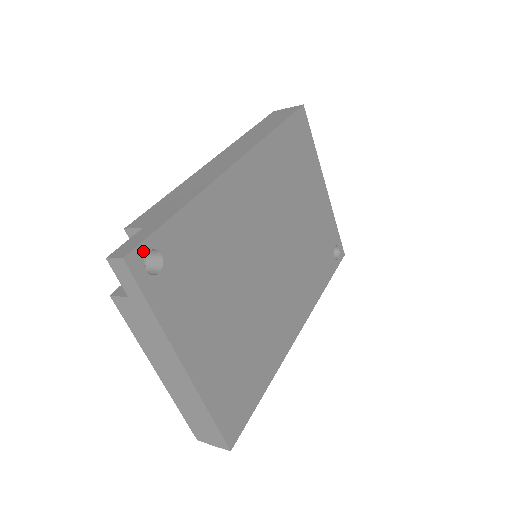
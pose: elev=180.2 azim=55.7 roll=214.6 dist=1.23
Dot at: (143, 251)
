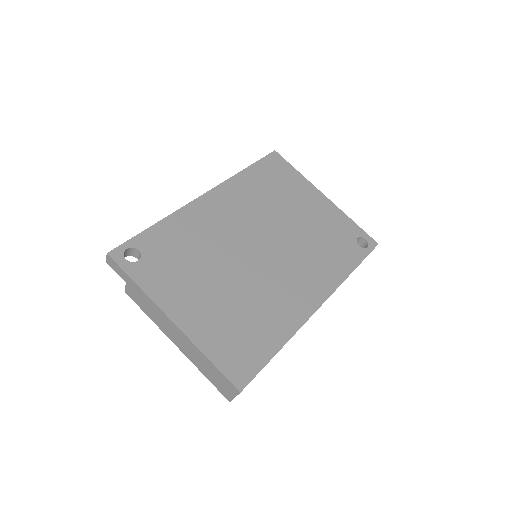
Dot at: (123, 249)
